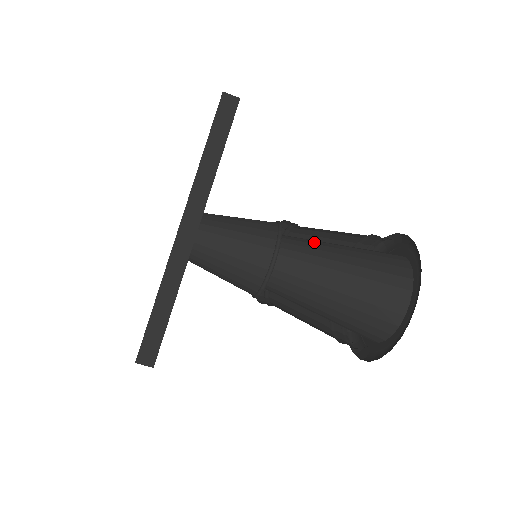
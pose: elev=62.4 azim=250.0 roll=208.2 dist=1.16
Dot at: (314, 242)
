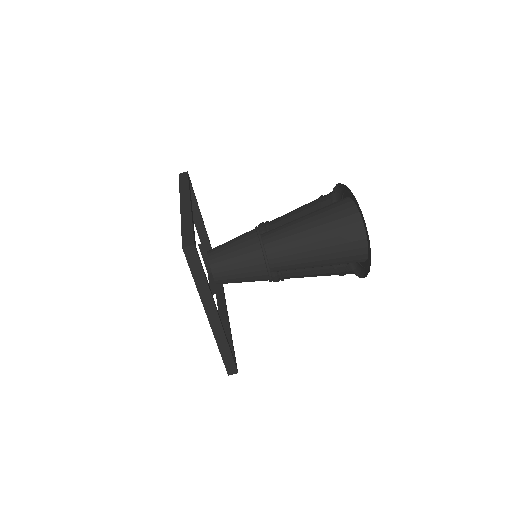
Dot at: occluded
